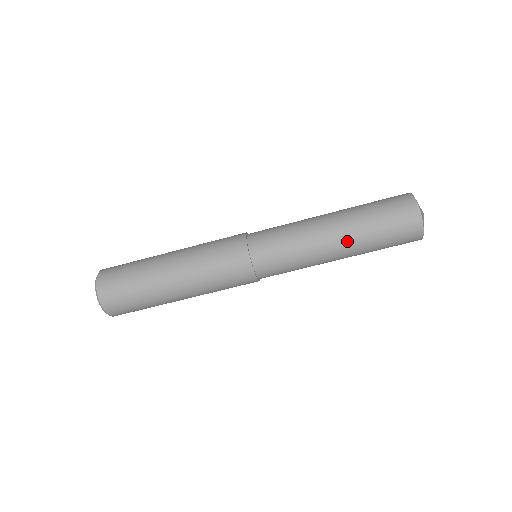
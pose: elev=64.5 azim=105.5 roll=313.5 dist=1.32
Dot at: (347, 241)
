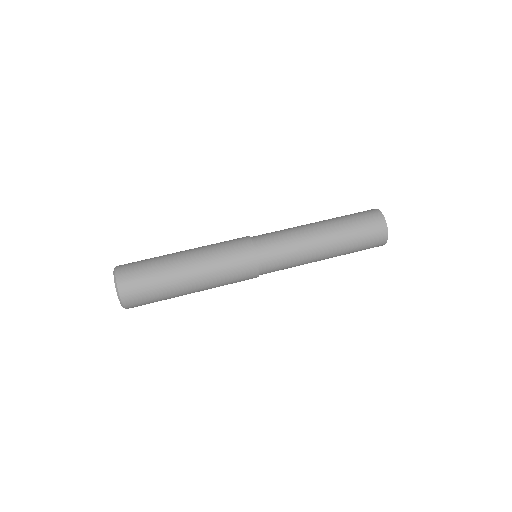
Dot at: (331, 234)
